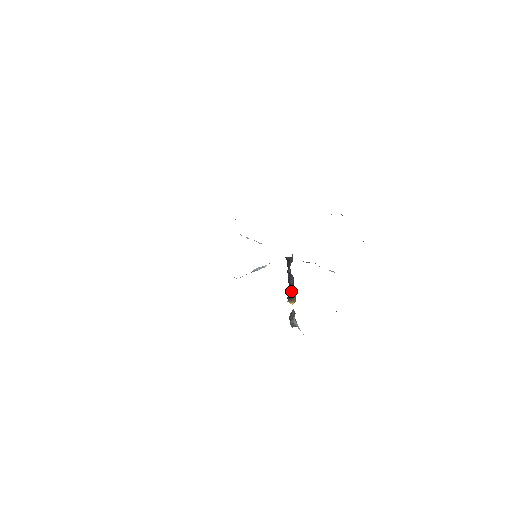
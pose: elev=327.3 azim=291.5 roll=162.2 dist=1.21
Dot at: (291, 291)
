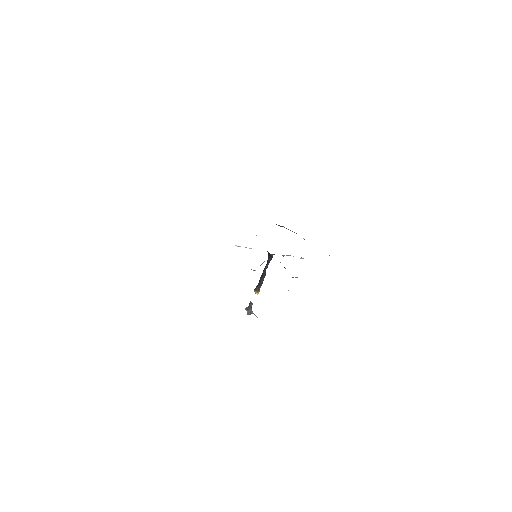
Dot at: (261, 283)
